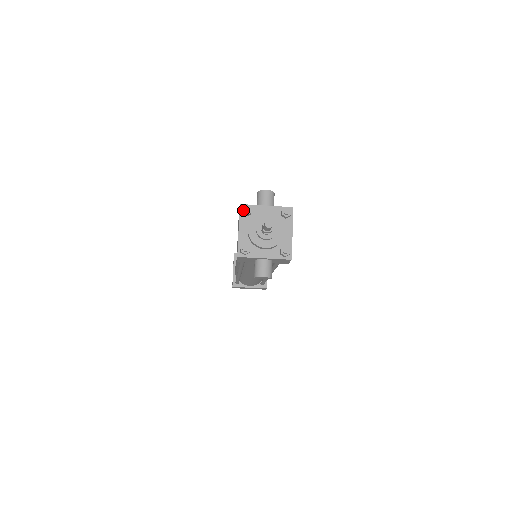
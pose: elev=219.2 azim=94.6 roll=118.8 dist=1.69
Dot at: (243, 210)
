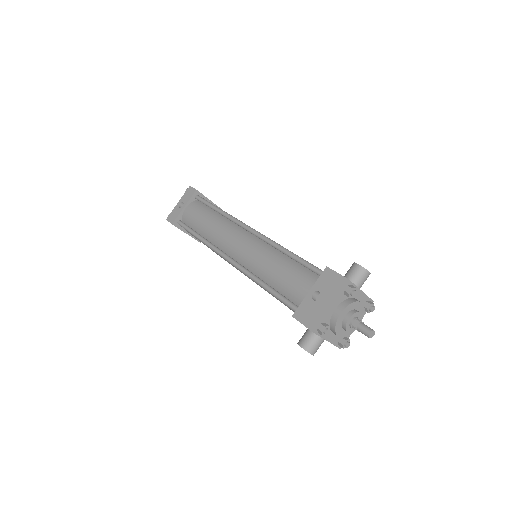
Dot at: (350, 291)
